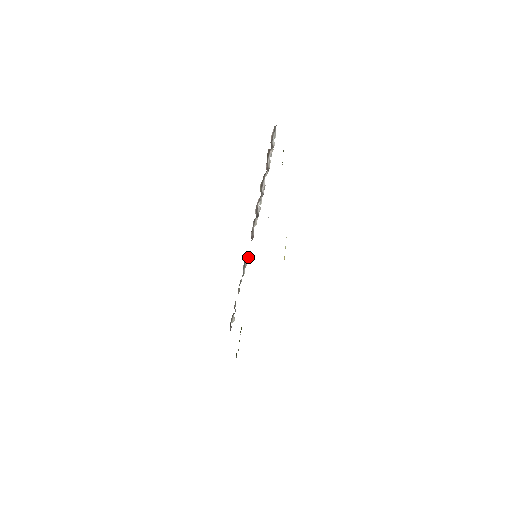
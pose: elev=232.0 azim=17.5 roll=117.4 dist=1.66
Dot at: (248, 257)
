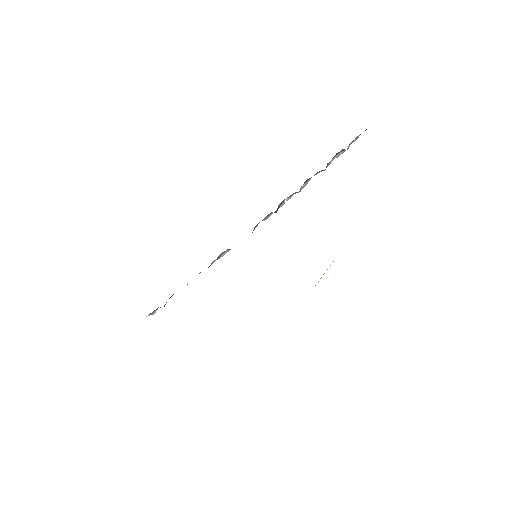
Dot at: (229, 250)
